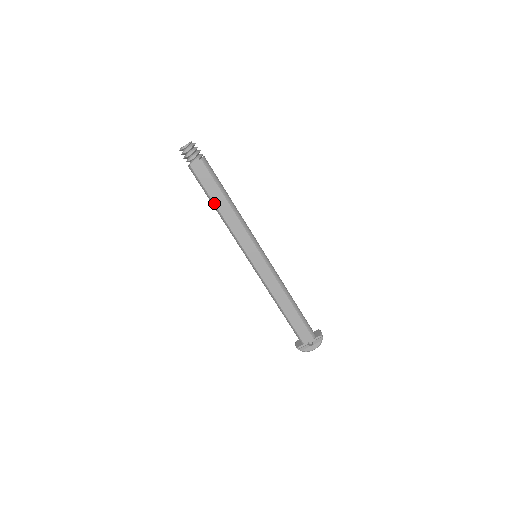
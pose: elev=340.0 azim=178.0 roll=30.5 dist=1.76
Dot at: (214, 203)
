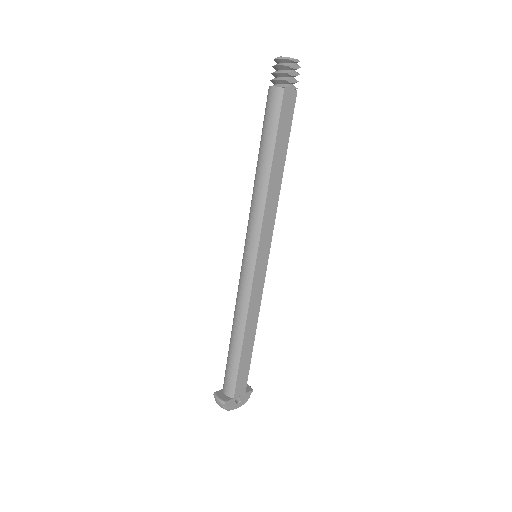
Dot at: (273, 157)
